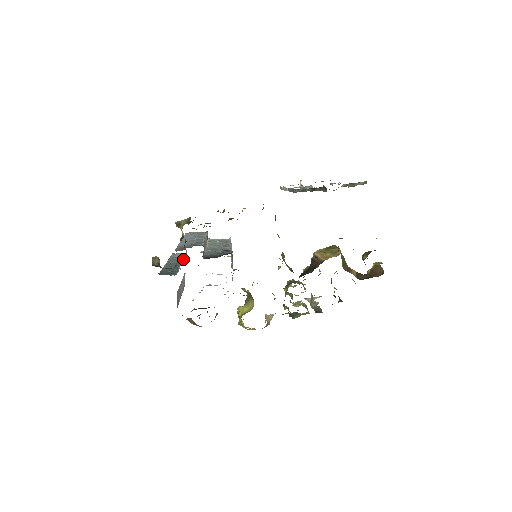
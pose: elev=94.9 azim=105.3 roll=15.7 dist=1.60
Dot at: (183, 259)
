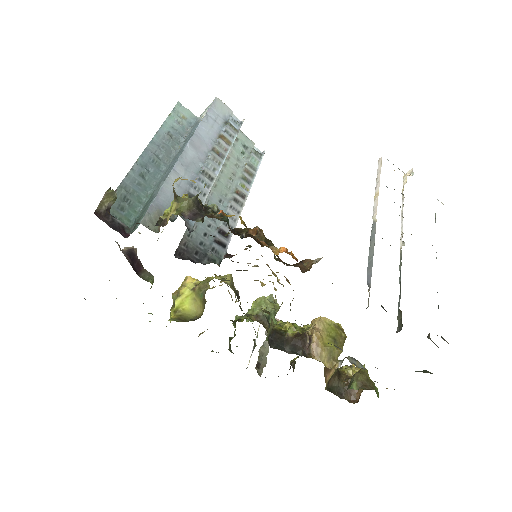
Dot at: (175, 152)
